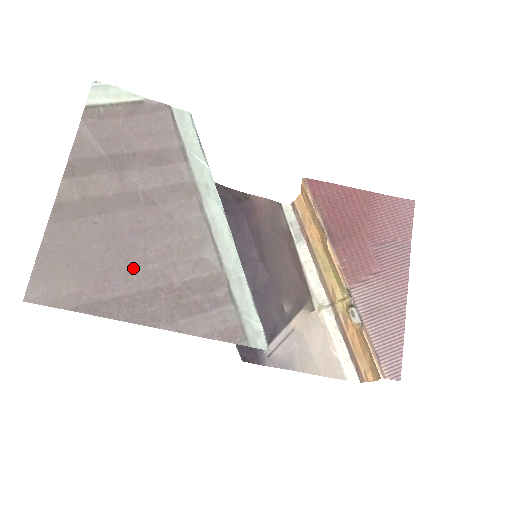
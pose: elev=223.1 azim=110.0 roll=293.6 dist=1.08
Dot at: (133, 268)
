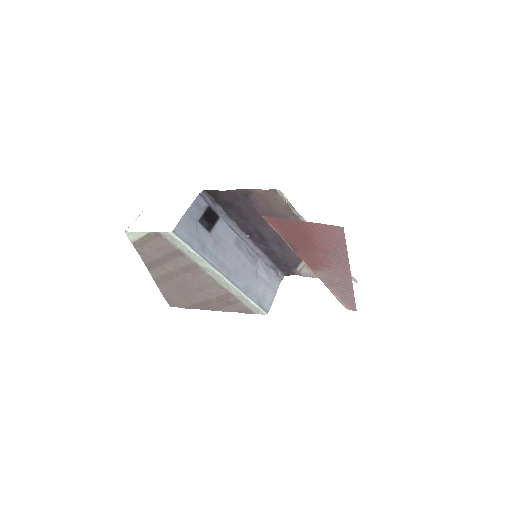
Dot at: (195, 295)
